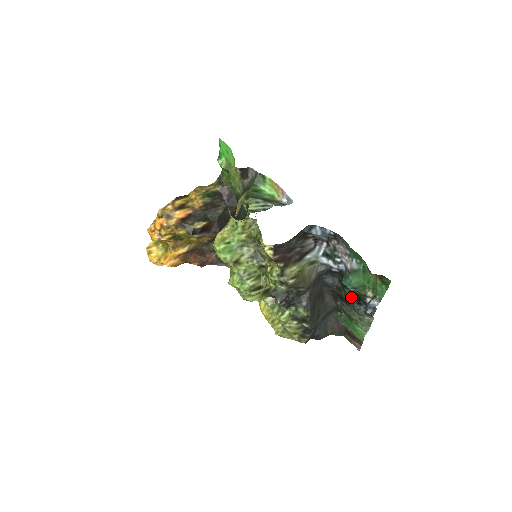
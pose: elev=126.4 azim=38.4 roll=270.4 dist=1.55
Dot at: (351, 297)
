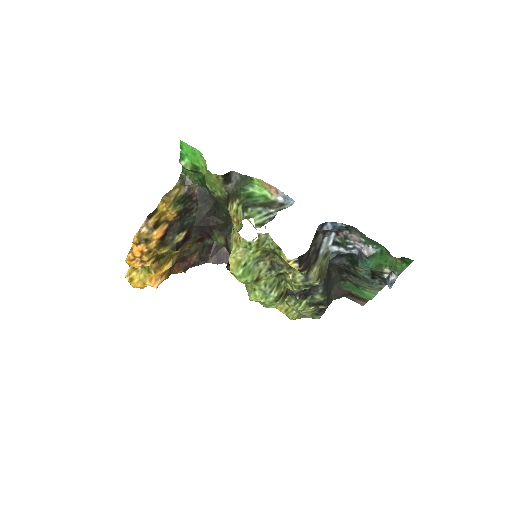
Dot at: (363, 273)
